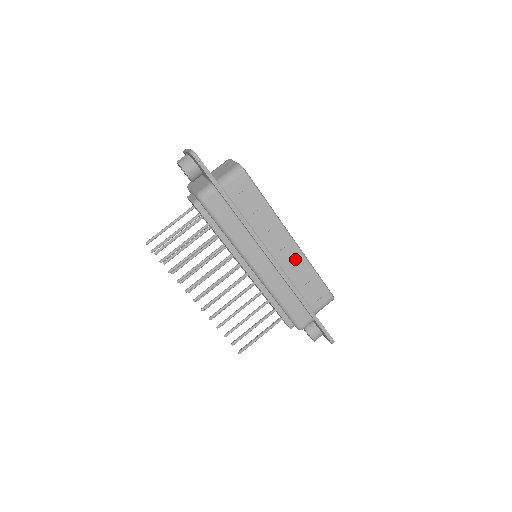
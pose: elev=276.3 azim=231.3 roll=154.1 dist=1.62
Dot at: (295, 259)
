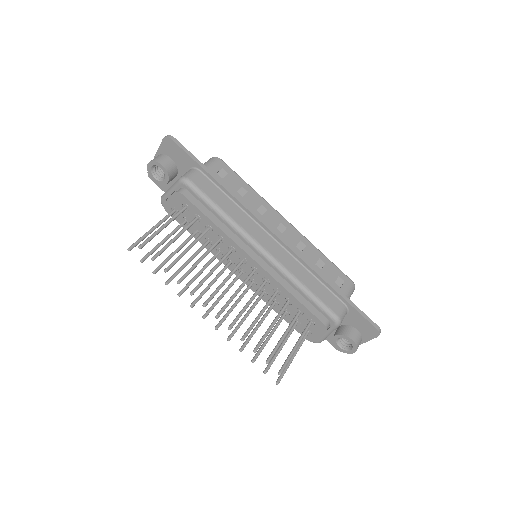
Dot at: (300, 243)
